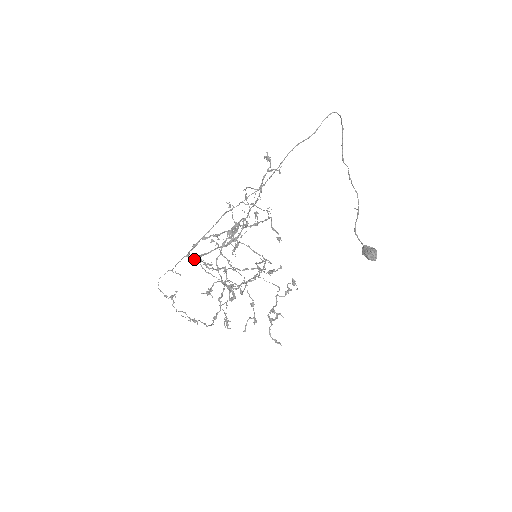
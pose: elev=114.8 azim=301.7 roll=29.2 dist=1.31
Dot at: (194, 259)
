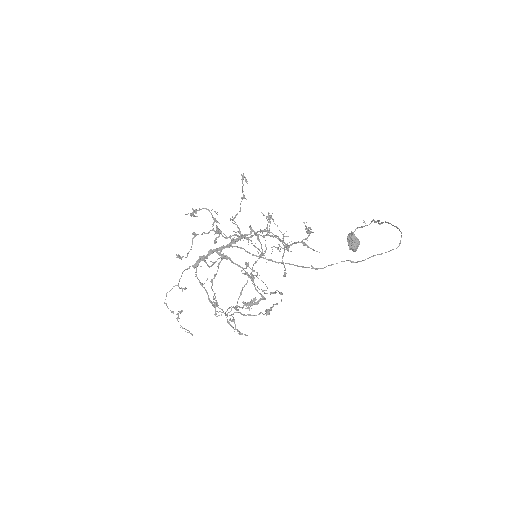
Dot at: occluded
